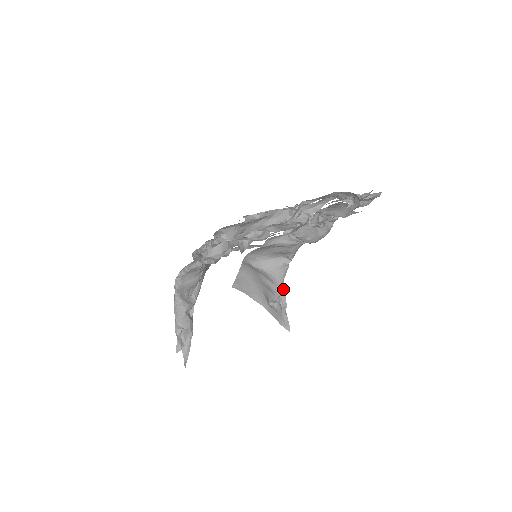
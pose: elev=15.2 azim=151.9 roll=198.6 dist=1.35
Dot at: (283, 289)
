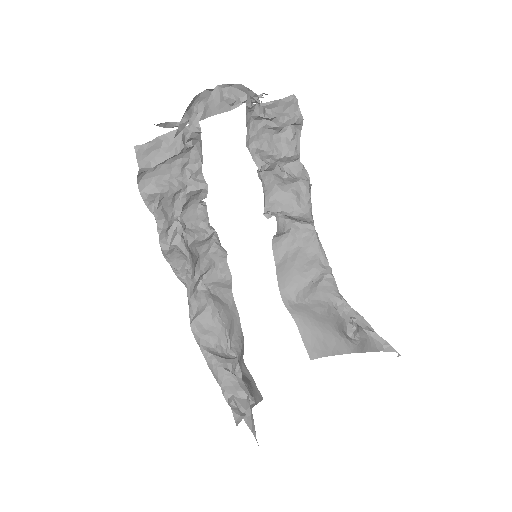
Dot at: (352, 310)
